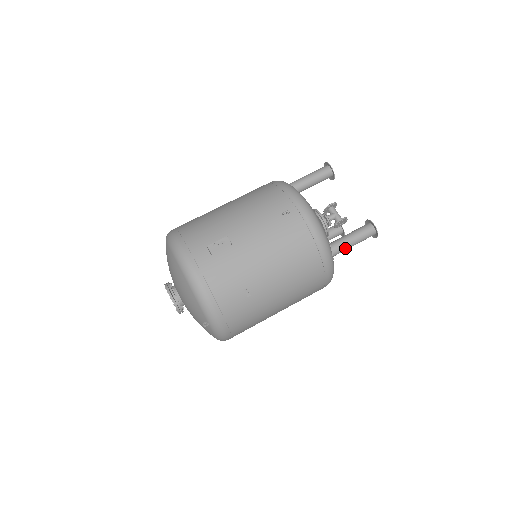
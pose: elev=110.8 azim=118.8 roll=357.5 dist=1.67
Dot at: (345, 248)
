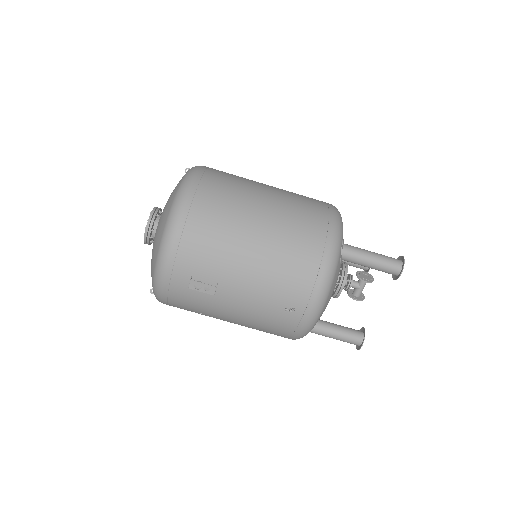
Dot at: occluded
